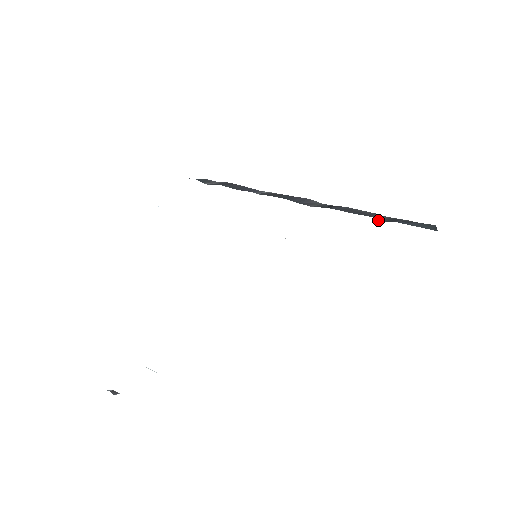
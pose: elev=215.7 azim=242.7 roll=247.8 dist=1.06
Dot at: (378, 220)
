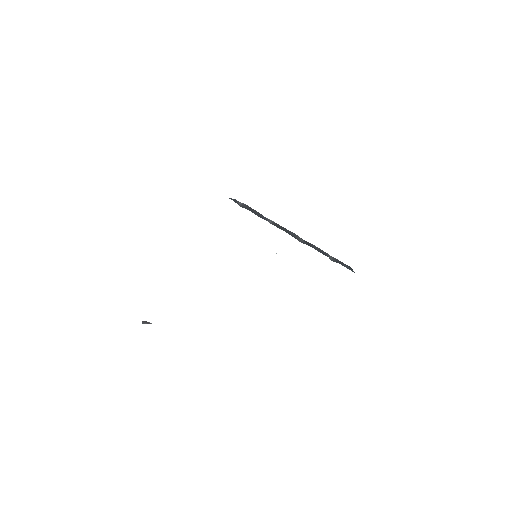
Dot at: (330, 259)
